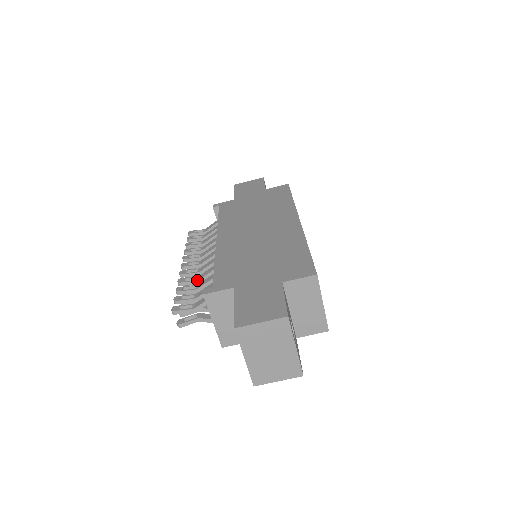
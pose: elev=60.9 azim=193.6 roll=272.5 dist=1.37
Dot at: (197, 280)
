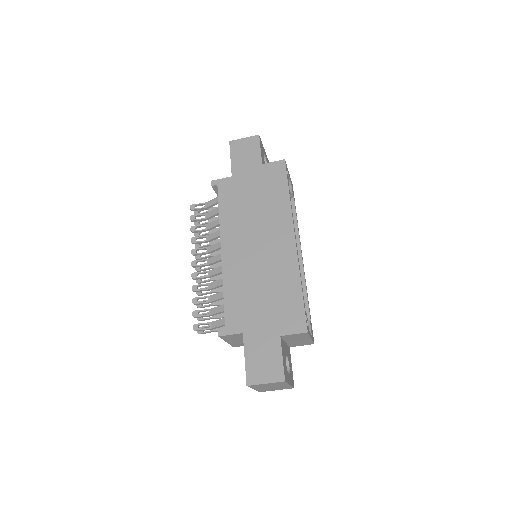
Dot at: (208, 289)
